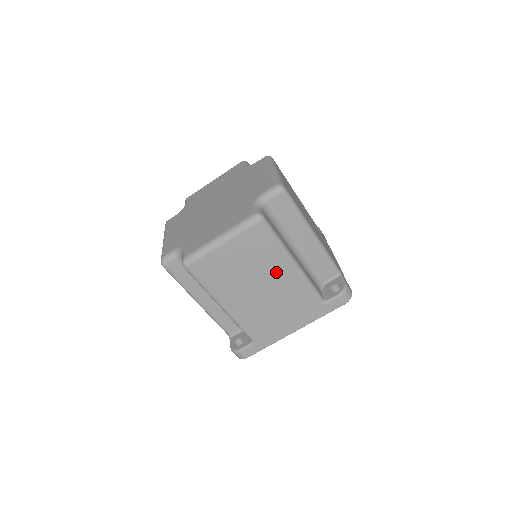
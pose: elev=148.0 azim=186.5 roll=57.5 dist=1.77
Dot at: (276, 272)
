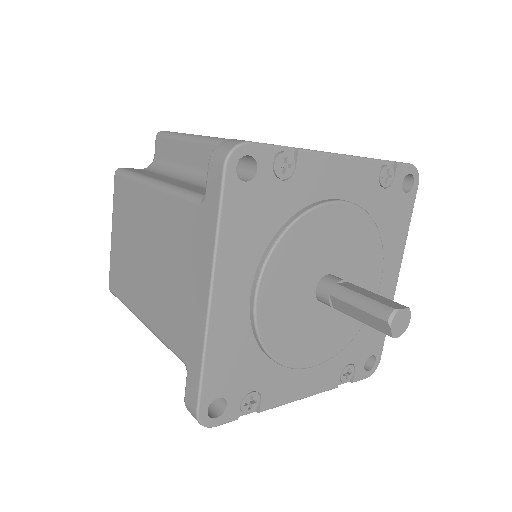
Dot at: (146, 216)
